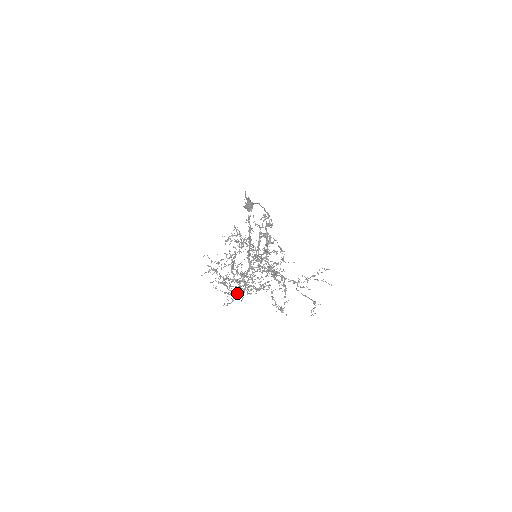
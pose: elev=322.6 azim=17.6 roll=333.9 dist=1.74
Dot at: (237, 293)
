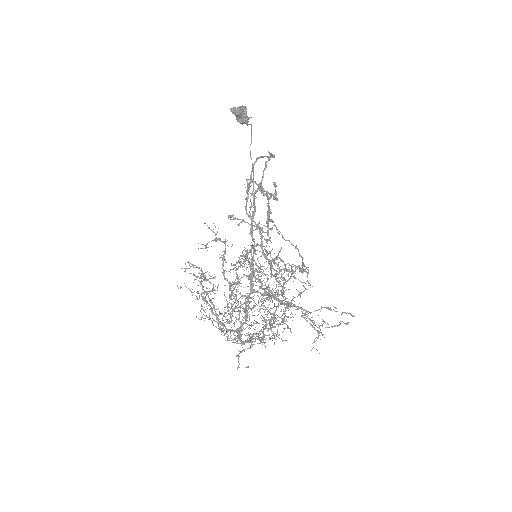
Dot at: (228, 323)
